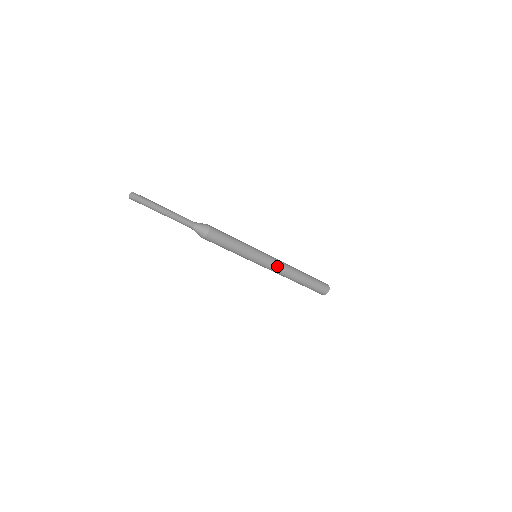
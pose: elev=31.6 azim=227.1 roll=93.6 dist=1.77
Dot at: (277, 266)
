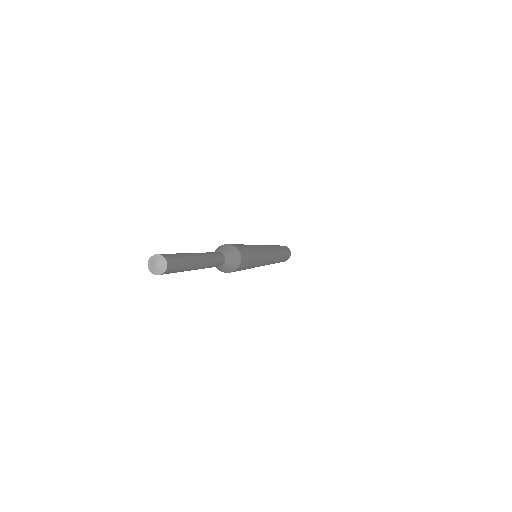
Dot at: (273, 253)
